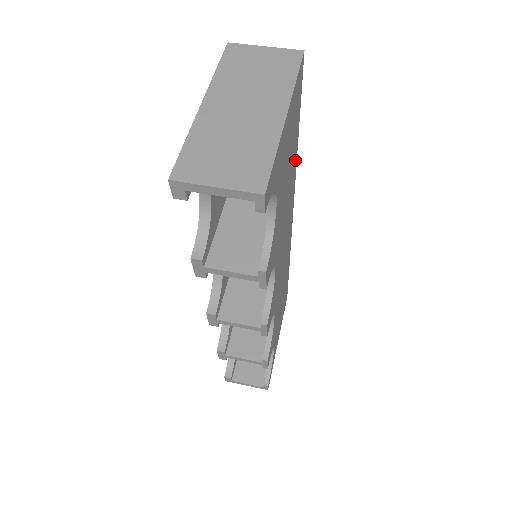
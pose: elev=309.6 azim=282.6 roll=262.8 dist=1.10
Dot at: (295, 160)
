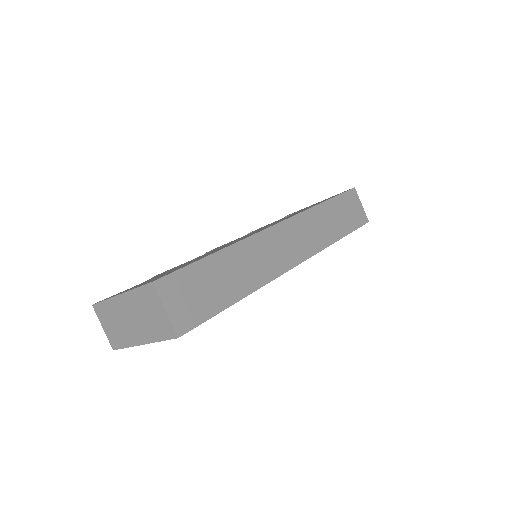
Dot at: occluded
